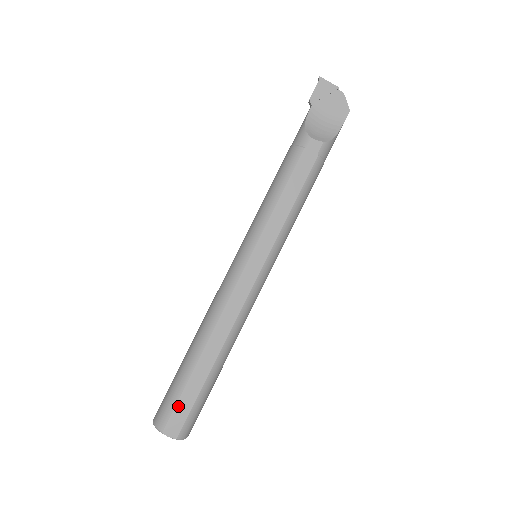
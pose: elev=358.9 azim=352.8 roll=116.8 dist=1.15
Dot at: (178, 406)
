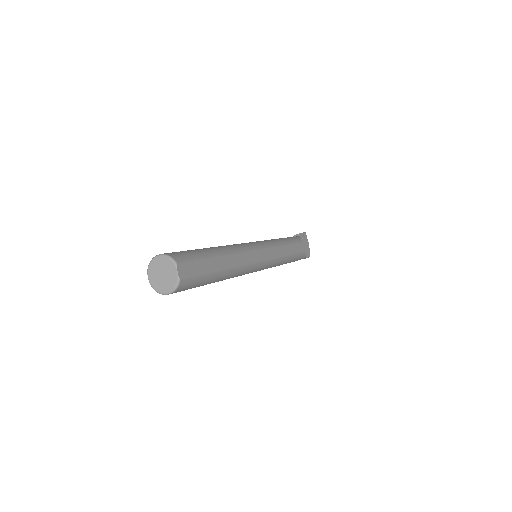
Dot at: (196, 263)
